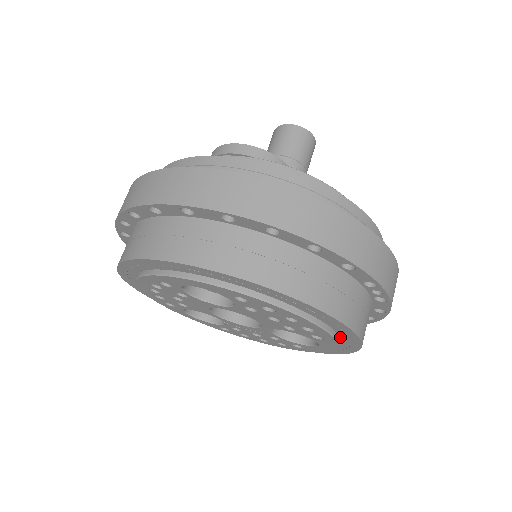
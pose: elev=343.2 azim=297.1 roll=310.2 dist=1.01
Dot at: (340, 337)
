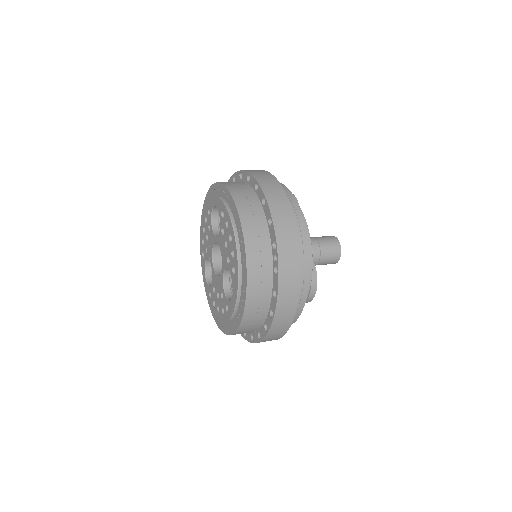
Dot at: (242, 274)
